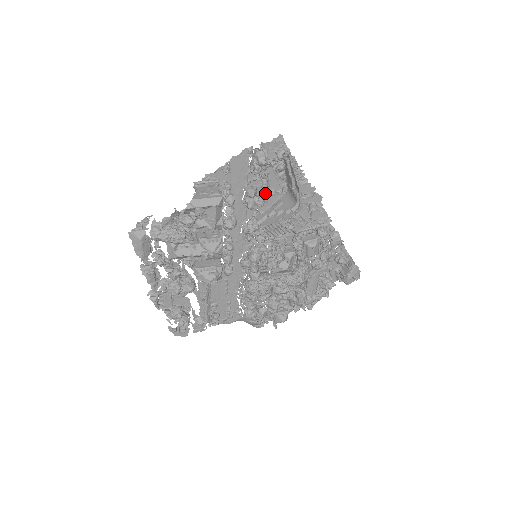
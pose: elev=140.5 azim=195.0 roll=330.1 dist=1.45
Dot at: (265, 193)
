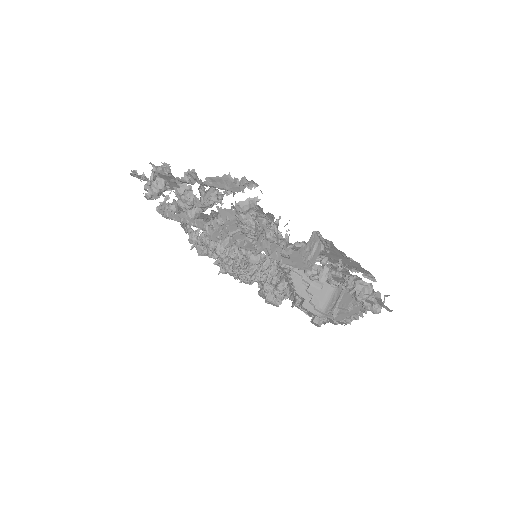
Dot at: occluded
